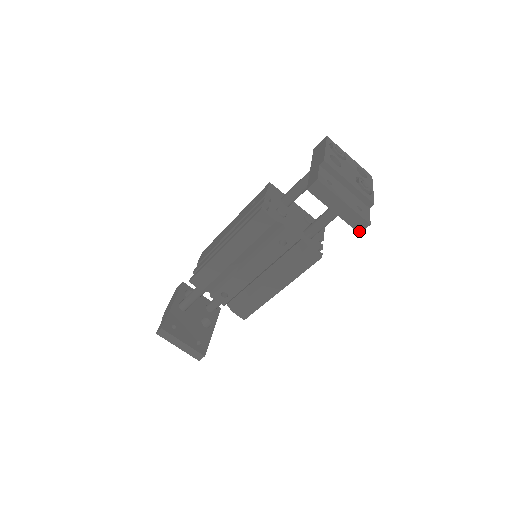
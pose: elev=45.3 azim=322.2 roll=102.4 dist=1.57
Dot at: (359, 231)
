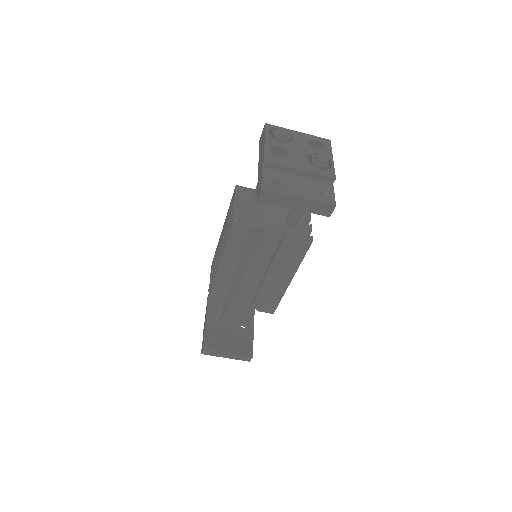
Dot at: (328, 215)
